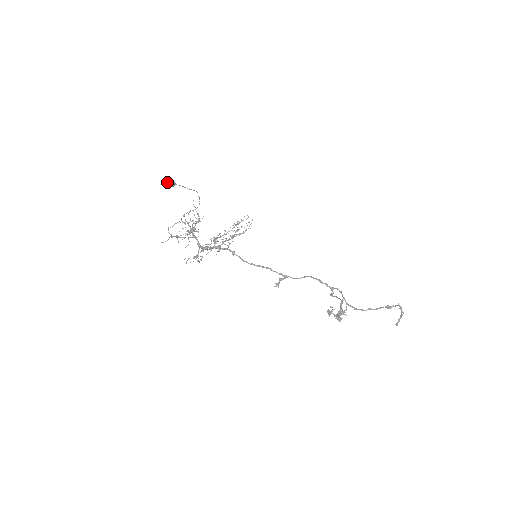
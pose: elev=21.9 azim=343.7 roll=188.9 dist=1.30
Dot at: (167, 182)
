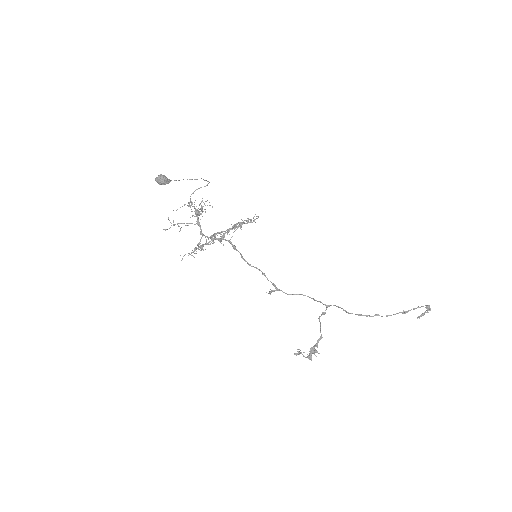
Dot at: (159, 183)
